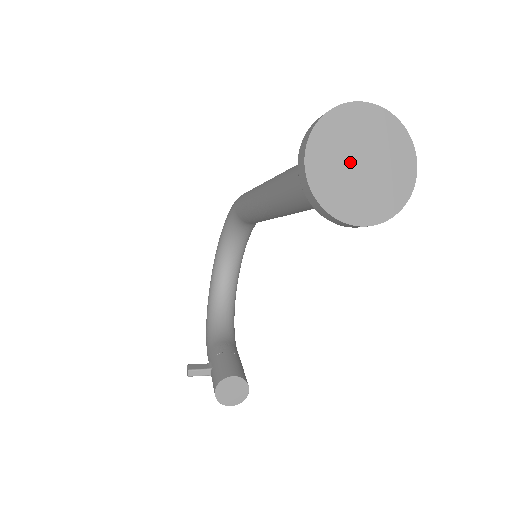
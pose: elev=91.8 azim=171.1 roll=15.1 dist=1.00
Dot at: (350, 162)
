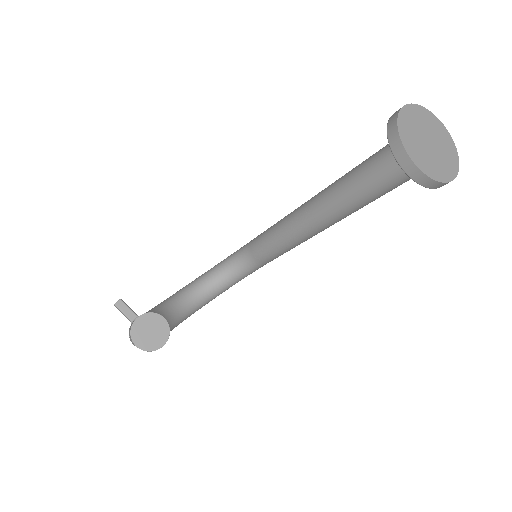
Dot at: (424, 134)
